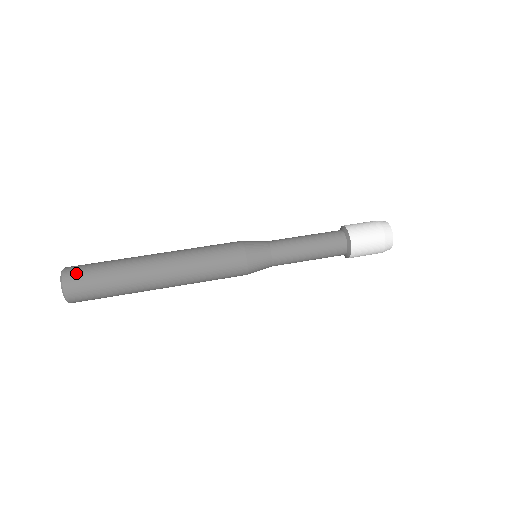
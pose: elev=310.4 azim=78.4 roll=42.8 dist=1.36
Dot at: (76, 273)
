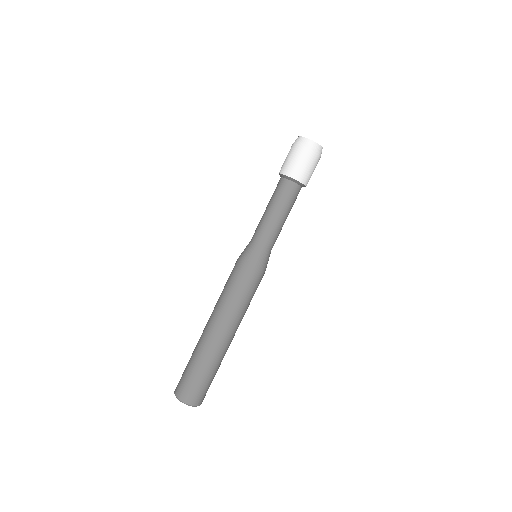
Dot at: (183, 389)
